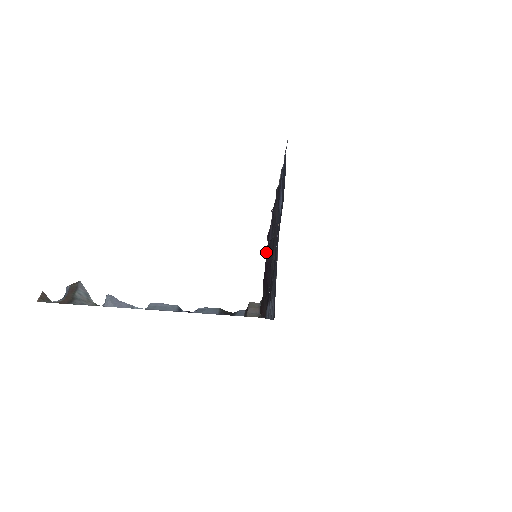
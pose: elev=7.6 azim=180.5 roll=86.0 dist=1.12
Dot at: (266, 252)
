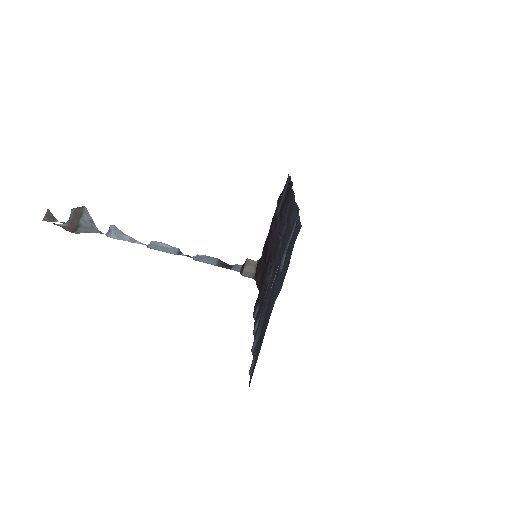
Dot at: (273, 217)
